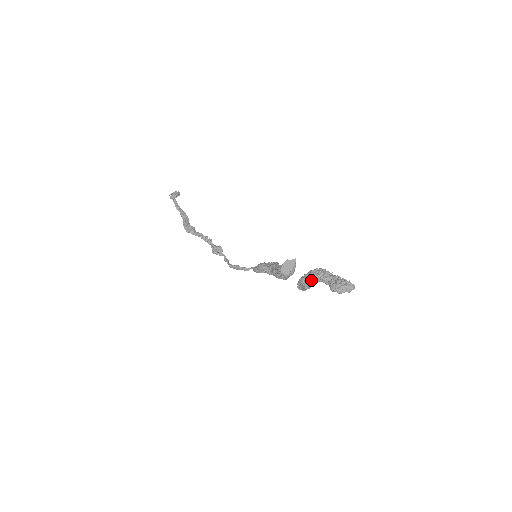
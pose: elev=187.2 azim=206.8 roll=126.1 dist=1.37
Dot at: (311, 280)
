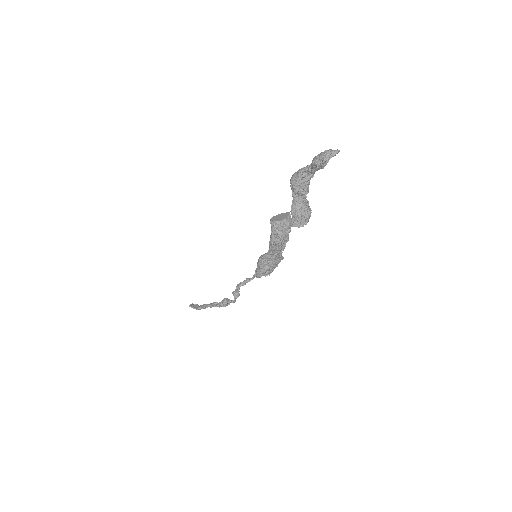
Dot at: (293, 179)
